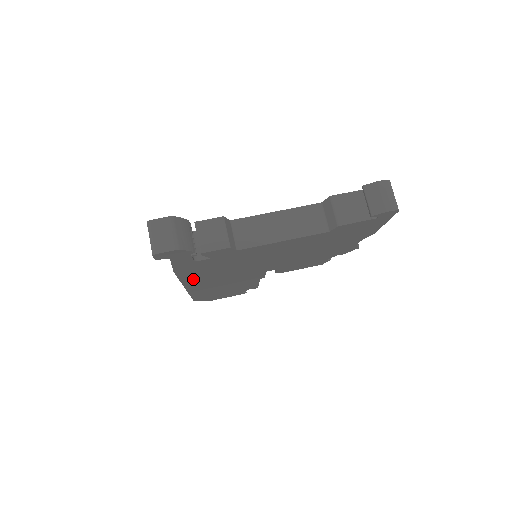
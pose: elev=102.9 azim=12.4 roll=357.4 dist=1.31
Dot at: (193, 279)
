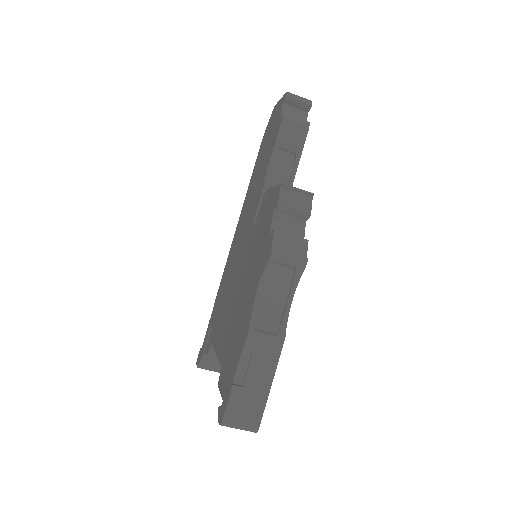
Dot at: occluded
